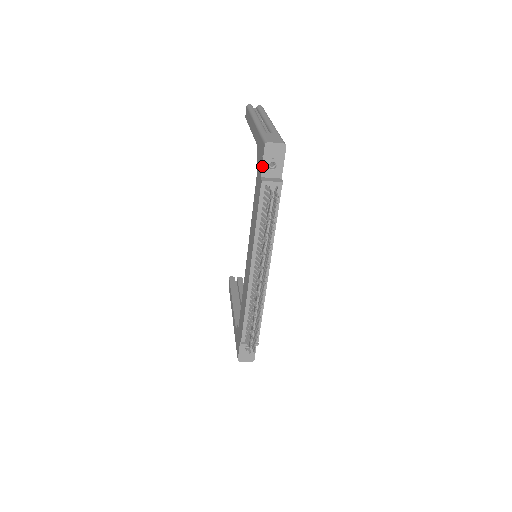
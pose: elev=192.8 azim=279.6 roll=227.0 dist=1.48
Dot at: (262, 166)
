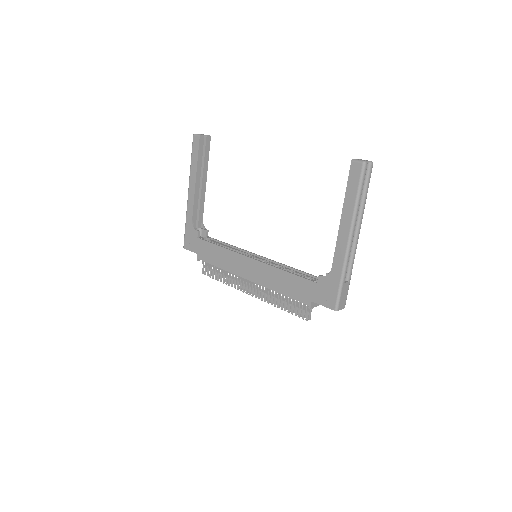
Dot at: (319, 304)
